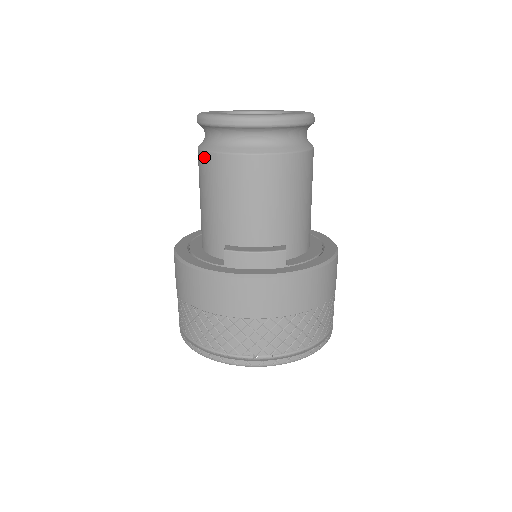
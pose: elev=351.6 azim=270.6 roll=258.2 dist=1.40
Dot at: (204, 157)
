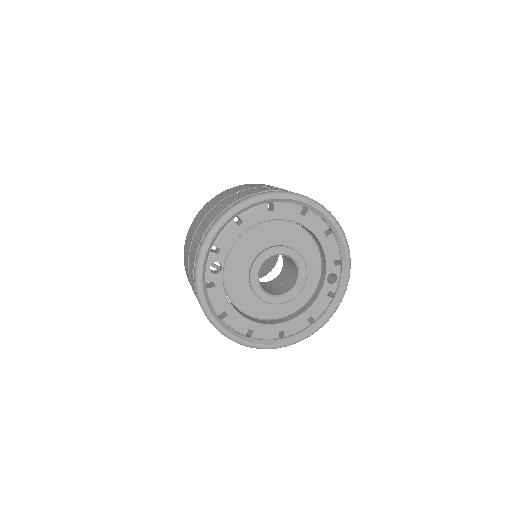
Dot at: occluded
